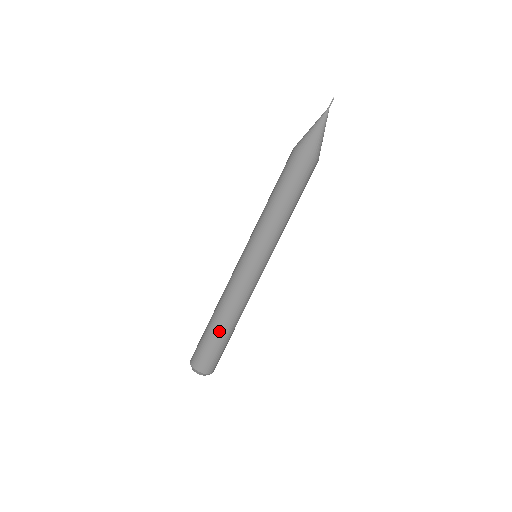
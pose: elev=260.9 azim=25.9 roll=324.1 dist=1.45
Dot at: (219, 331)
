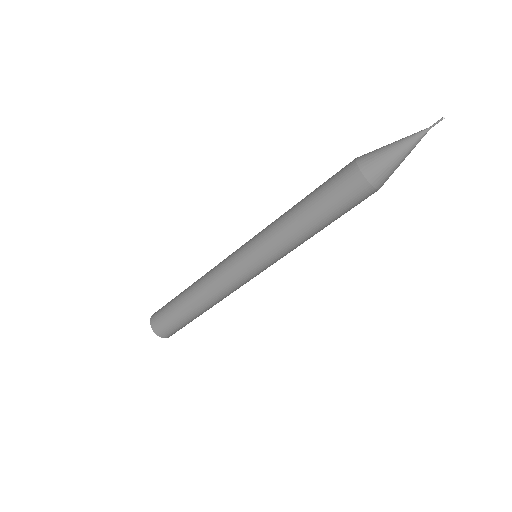
Dot at: (188, 312)
